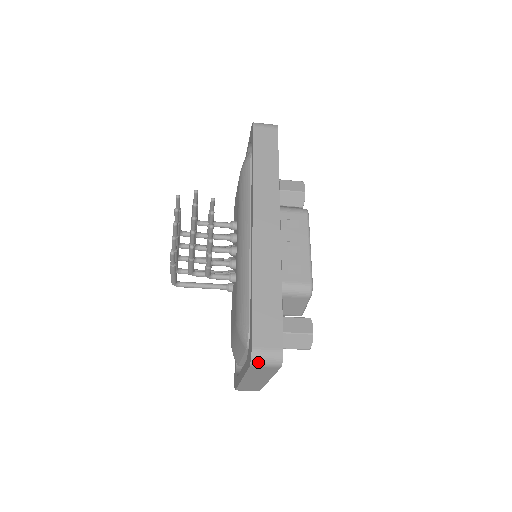
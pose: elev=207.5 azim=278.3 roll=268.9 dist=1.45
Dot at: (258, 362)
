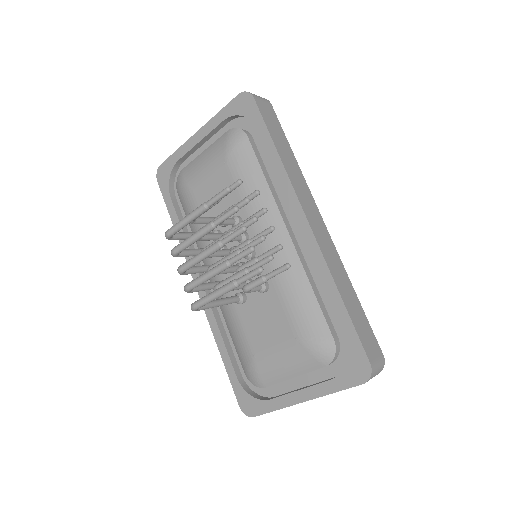
Dot at: (372, 376)
